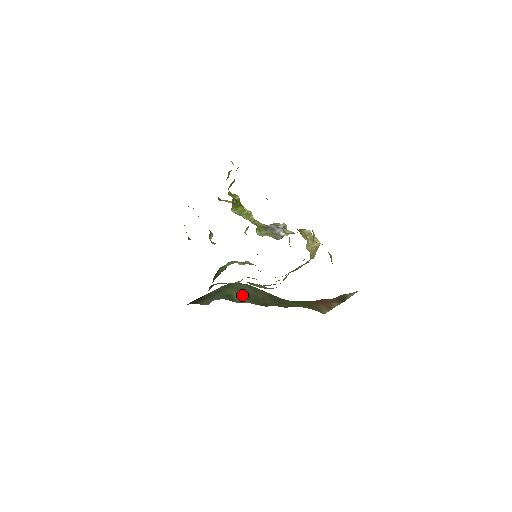
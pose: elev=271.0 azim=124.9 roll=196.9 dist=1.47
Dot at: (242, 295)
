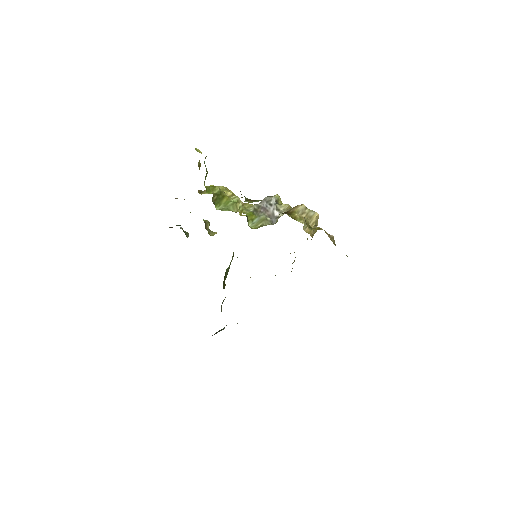
Dot at: occluded
